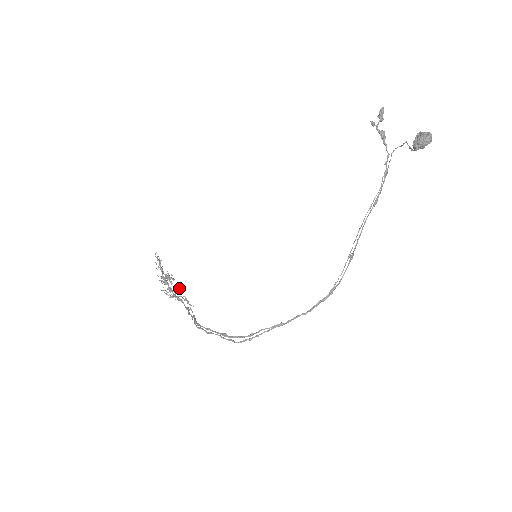
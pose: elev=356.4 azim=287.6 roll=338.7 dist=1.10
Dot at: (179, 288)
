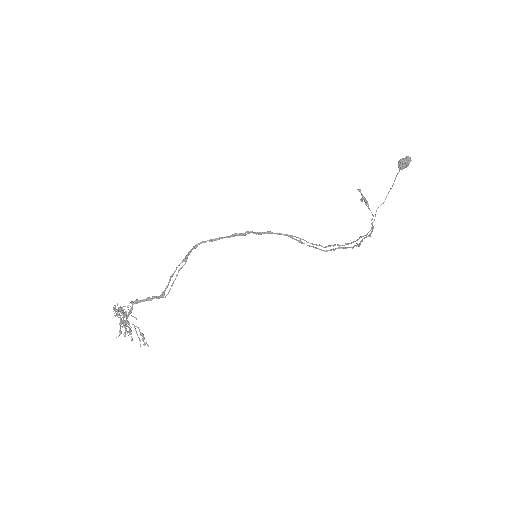
Dot at: occluded
